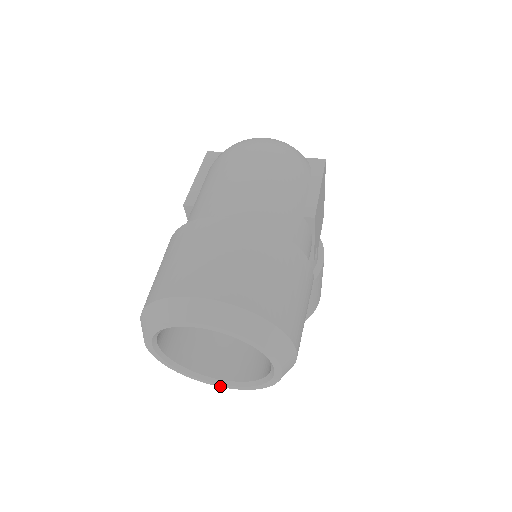
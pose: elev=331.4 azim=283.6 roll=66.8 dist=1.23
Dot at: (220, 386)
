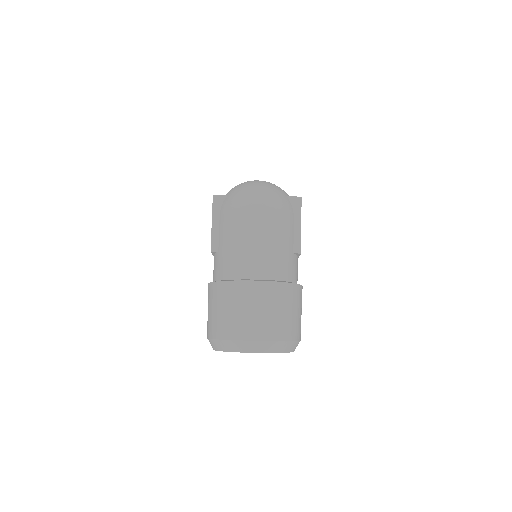
Dot at: occluded
